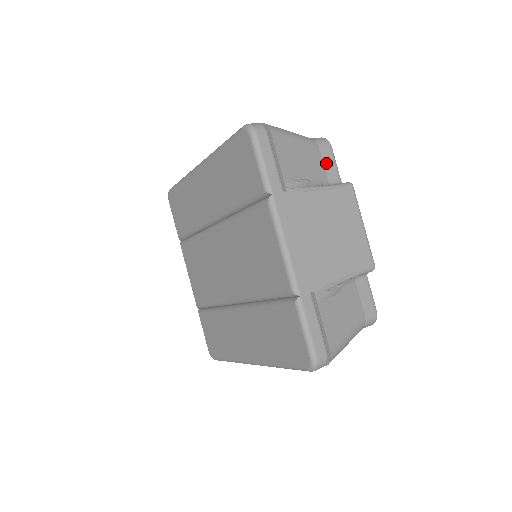
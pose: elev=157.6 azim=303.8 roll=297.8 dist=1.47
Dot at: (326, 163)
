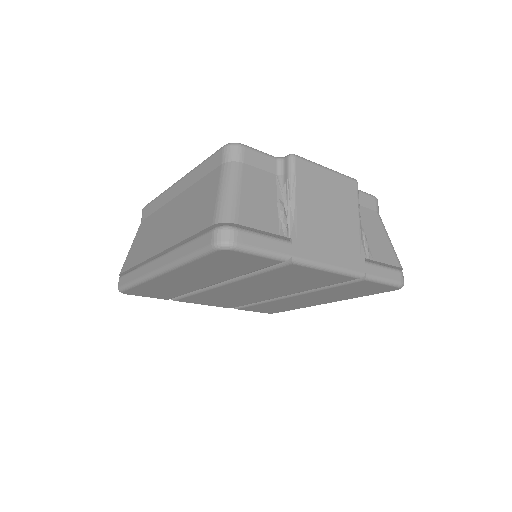
Dot at: (259, 165)
